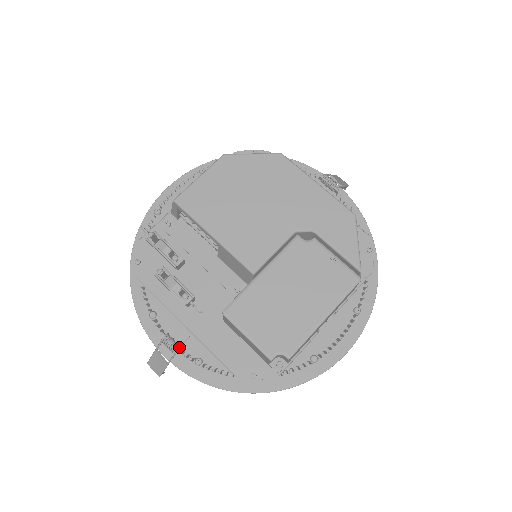
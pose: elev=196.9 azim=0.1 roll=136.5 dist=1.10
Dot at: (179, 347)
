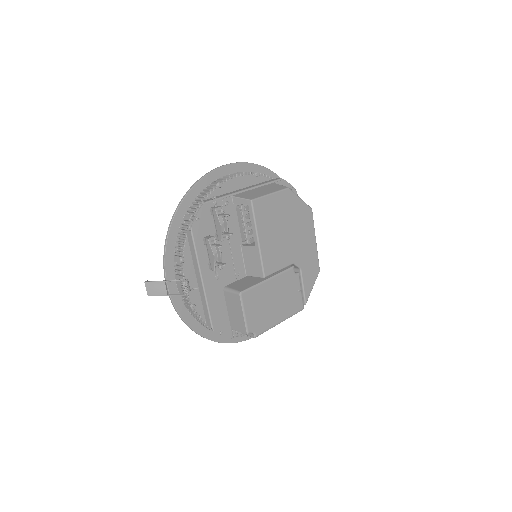
Dot at: occluded
